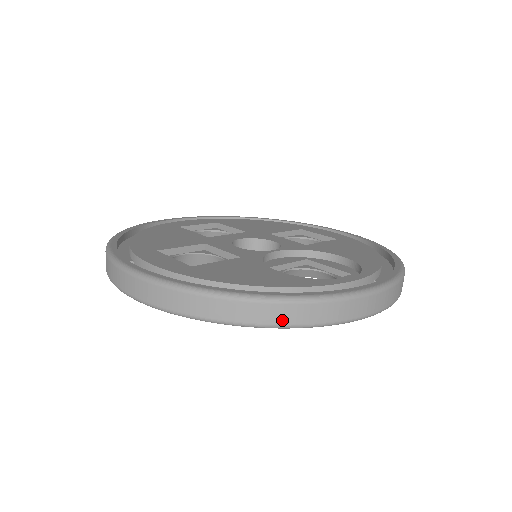
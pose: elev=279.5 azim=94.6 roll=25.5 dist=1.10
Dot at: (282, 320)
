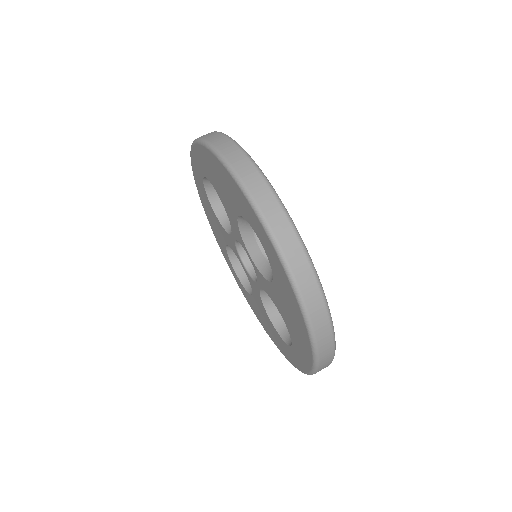
Dot at: (227, 154)
